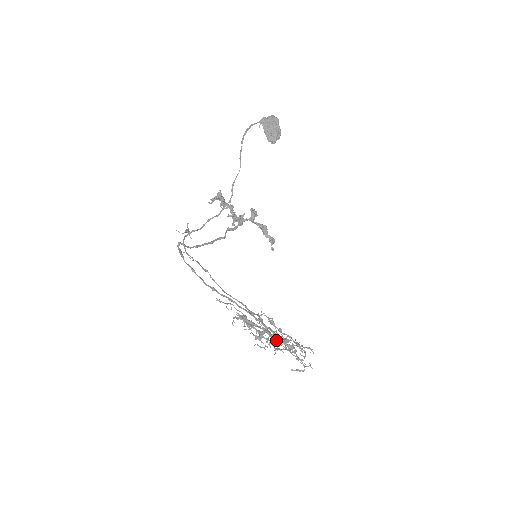
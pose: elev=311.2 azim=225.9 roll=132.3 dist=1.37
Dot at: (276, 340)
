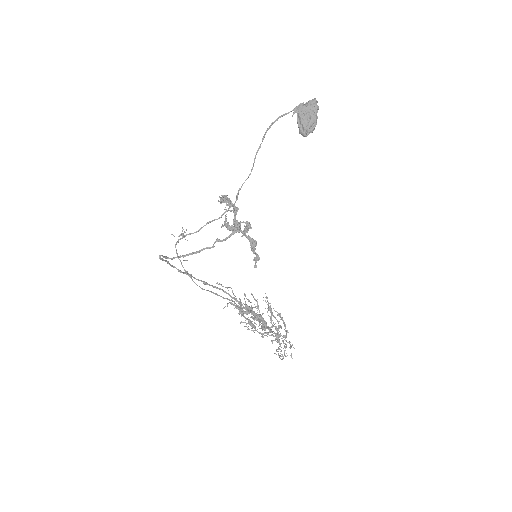
Dot at: (258, 332)
